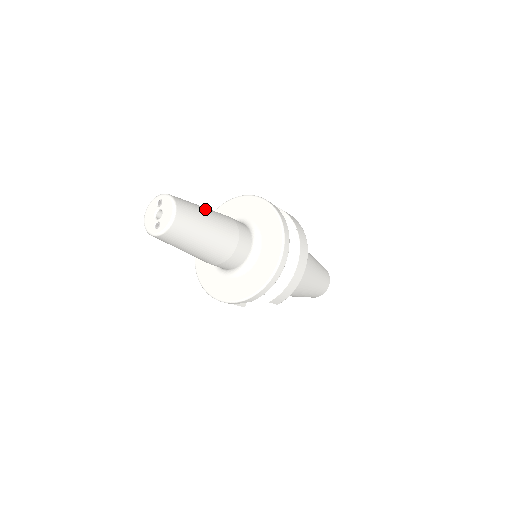
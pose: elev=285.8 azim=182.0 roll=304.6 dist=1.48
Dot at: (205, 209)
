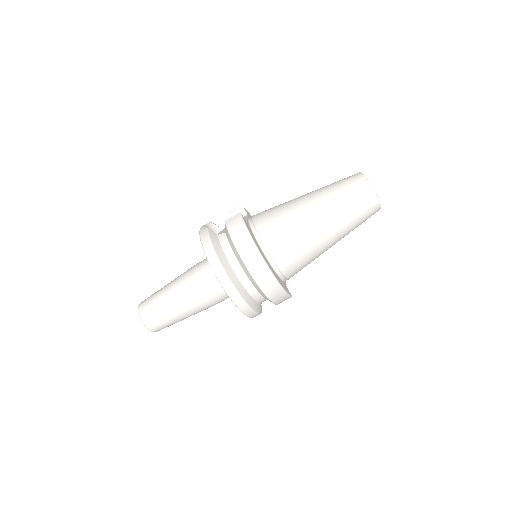
Dot at: (166, 296)
